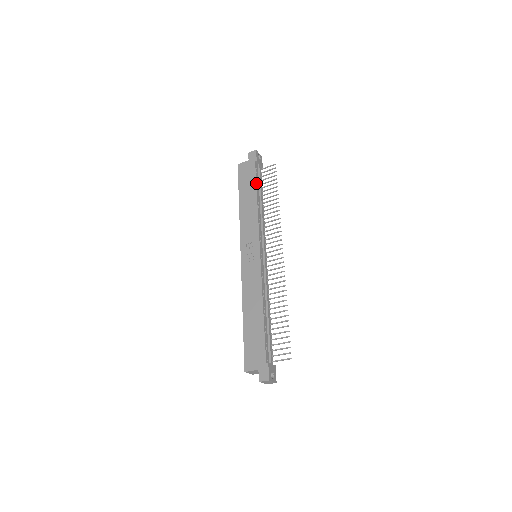
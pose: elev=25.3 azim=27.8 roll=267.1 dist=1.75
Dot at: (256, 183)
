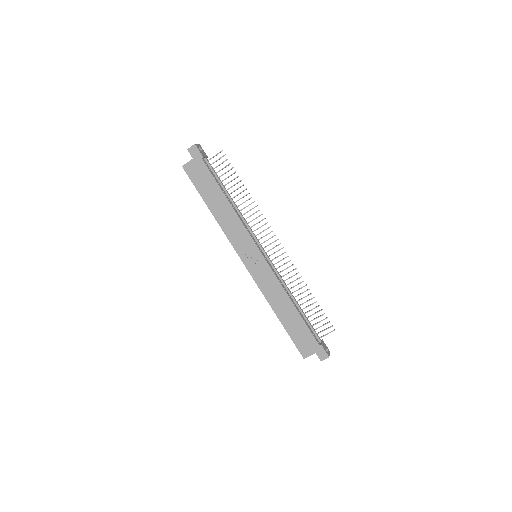
Dot at: (217, 184)
